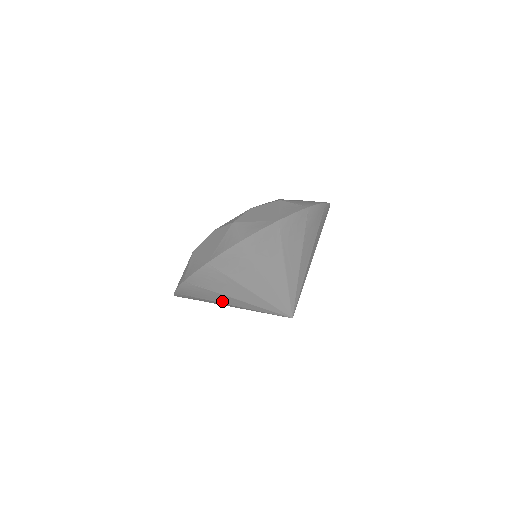
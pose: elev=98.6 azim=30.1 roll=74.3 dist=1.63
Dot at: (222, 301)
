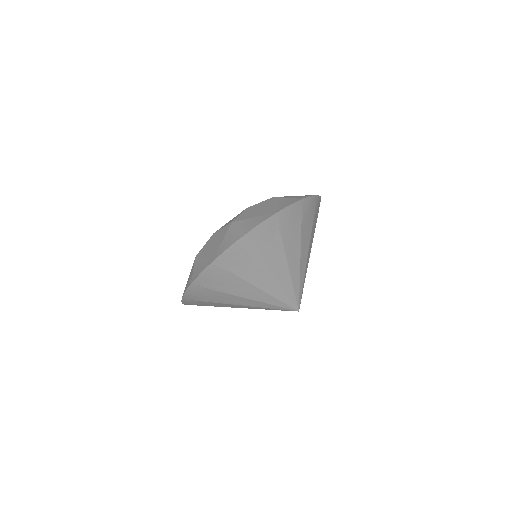
Dot at: (253, 279)
